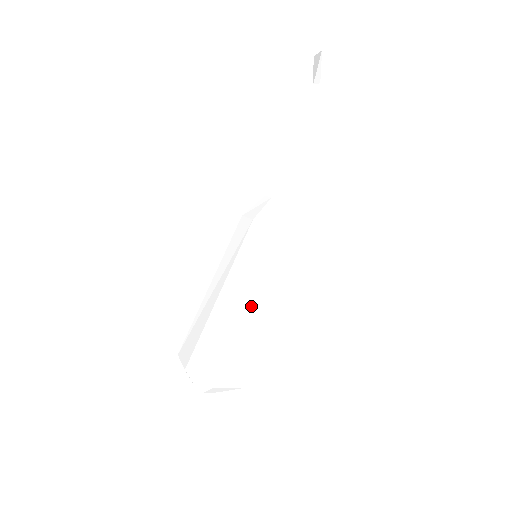
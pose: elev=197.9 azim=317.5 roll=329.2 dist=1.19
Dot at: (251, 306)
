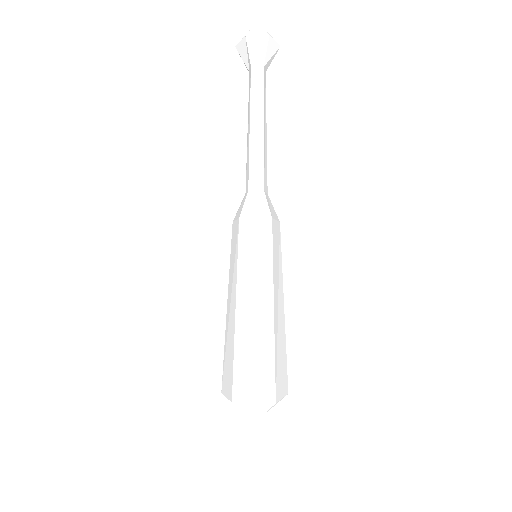
Dot at: (244, 304)
